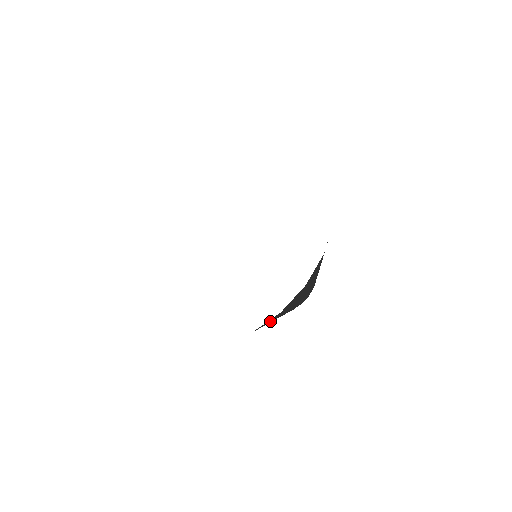
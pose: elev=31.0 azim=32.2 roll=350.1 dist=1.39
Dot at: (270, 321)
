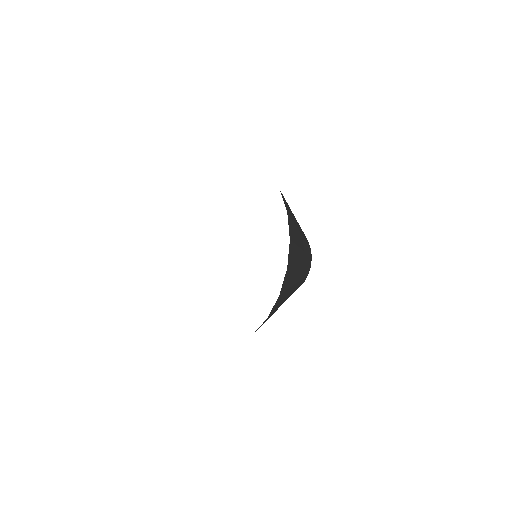
Dot at: occluded
